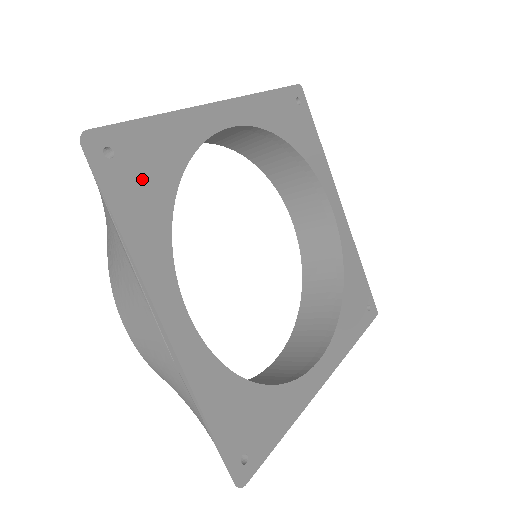
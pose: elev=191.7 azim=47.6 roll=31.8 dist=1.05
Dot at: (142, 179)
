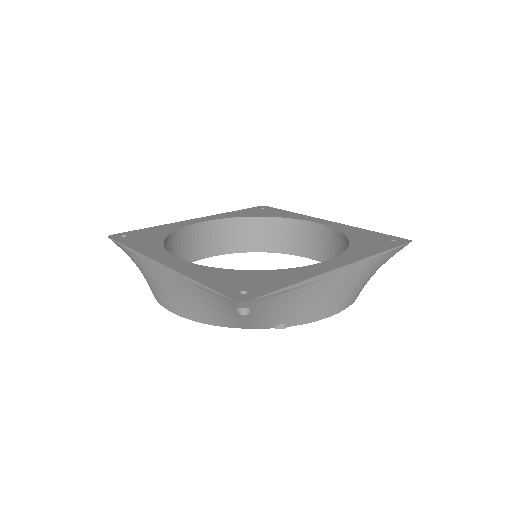
Dot at: (143, 238)
